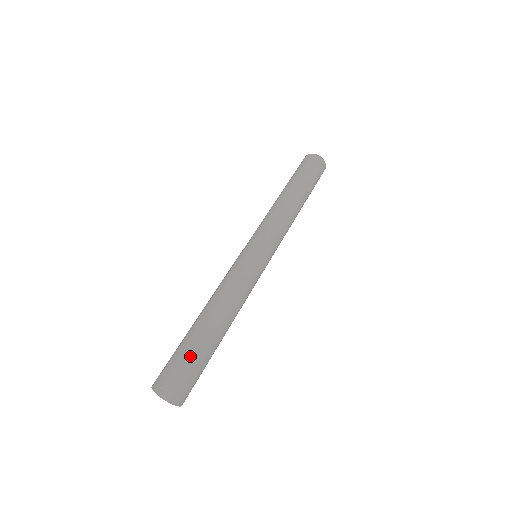
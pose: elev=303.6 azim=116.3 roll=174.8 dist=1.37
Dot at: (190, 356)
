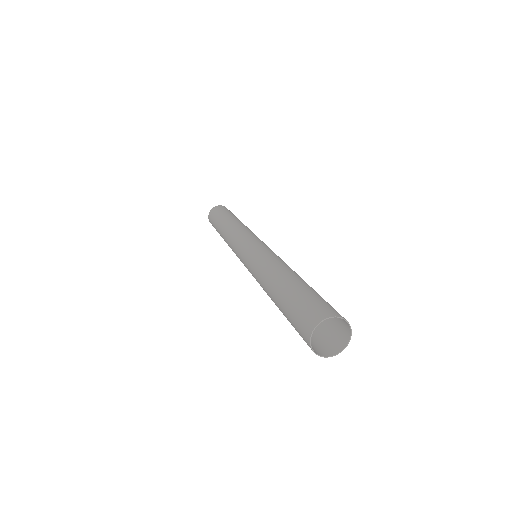
Dot at: (311, 295)
